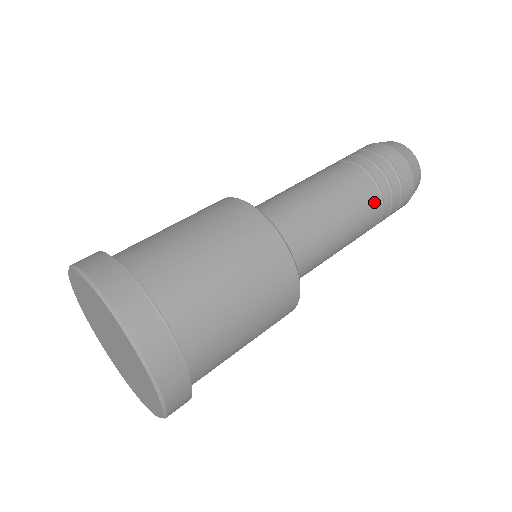
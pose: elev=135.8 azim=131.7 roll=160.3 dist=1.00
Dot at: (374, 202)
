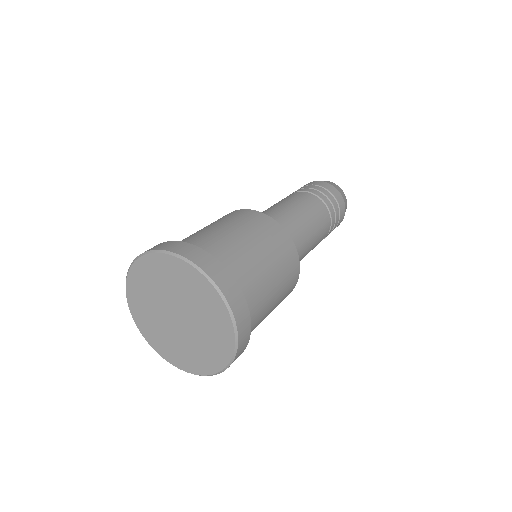
Dot at: (327, 228)
